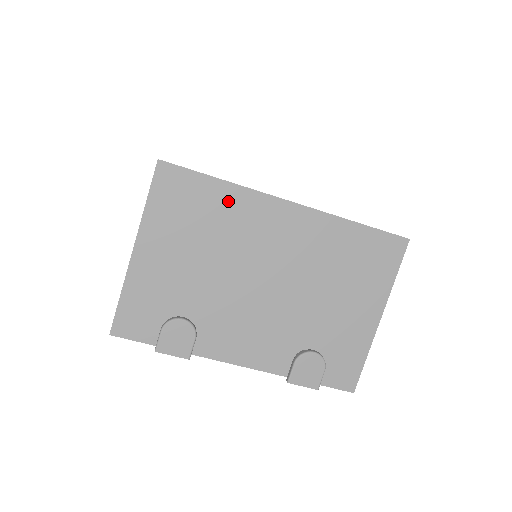
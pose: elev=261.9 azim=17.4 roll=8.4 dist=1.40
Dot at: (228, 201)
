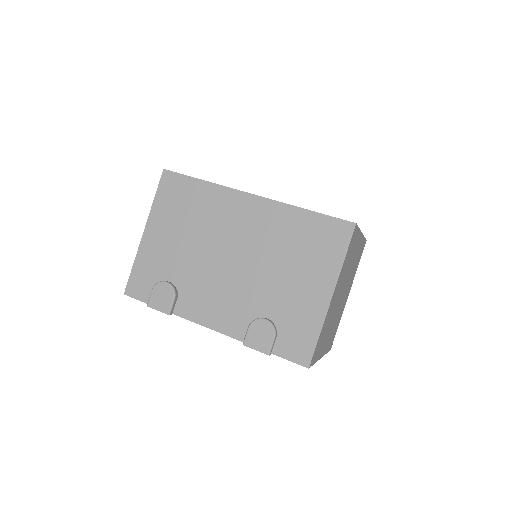
Dot at: (207, 196)
